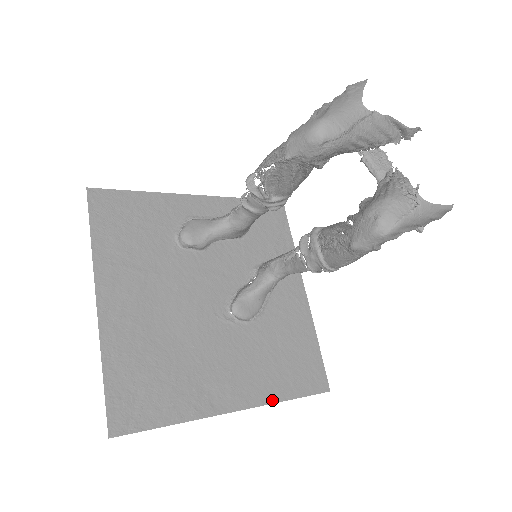
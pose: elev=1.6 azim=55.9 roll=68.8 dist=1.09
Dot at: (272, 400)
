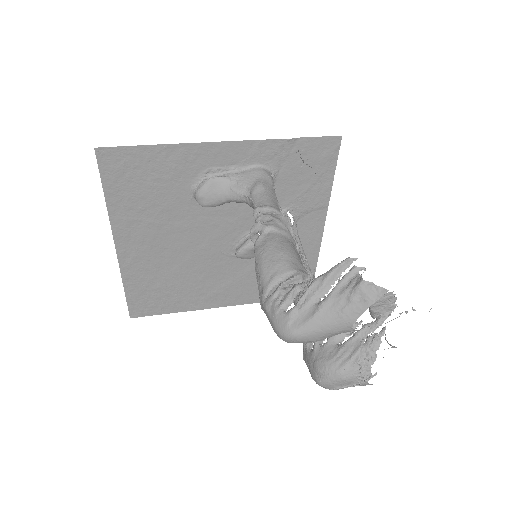
Dot at: (256, 301)
